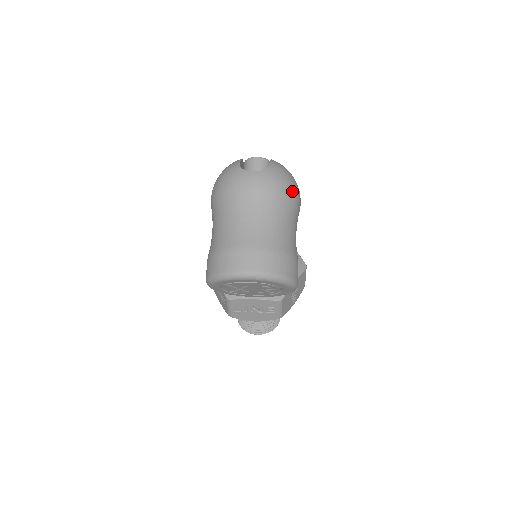
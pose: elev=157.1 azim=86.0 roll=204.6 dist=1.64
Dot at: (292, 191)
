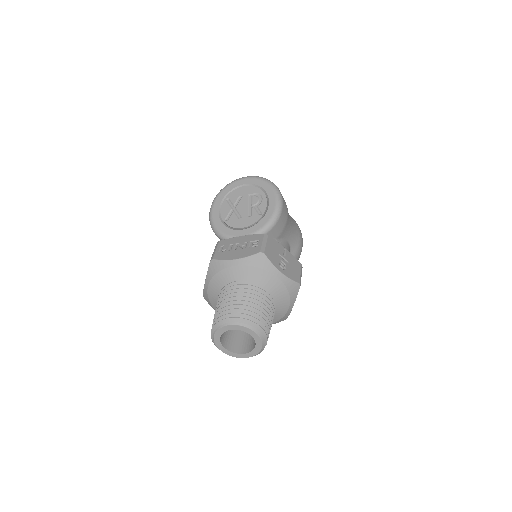
Dot at: occluded
